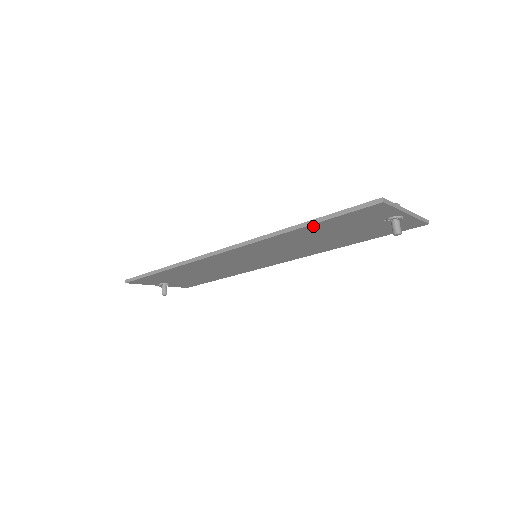
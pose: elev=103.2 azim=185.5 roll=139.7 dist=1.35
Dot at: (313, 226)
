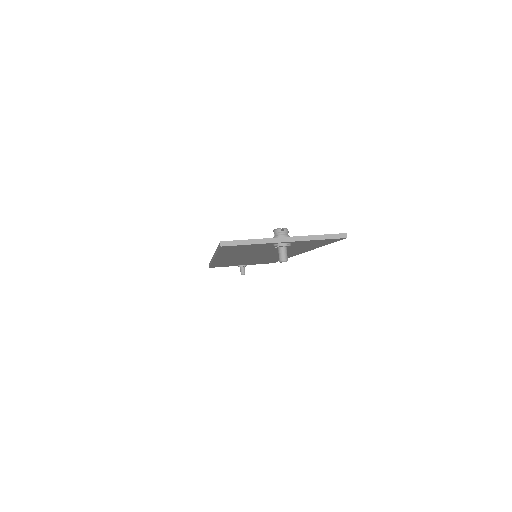
Dot at: (223, 253)
